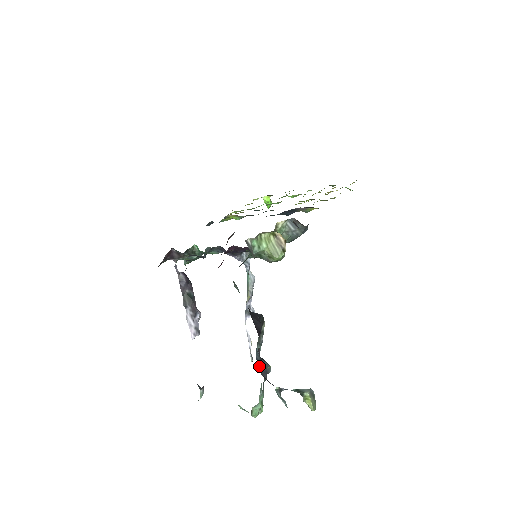
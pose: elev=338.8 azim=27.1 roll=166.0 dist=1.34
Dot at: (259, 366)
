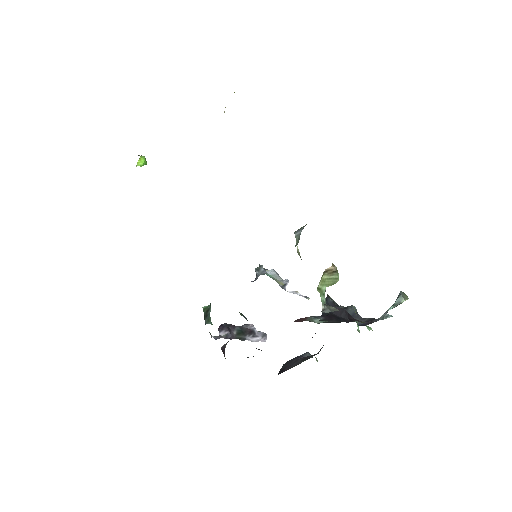
Dot at: (356, 321)
